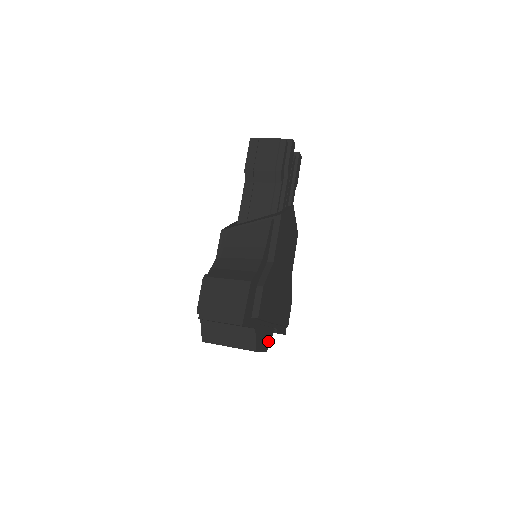
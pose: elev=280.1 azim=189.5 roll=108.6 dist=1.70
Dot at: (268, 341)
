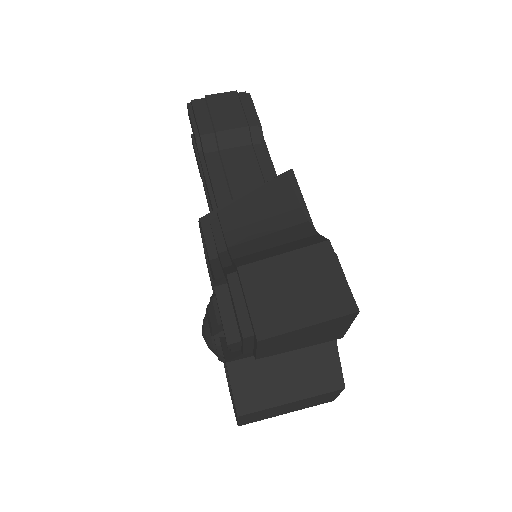
Dot at: occluded
